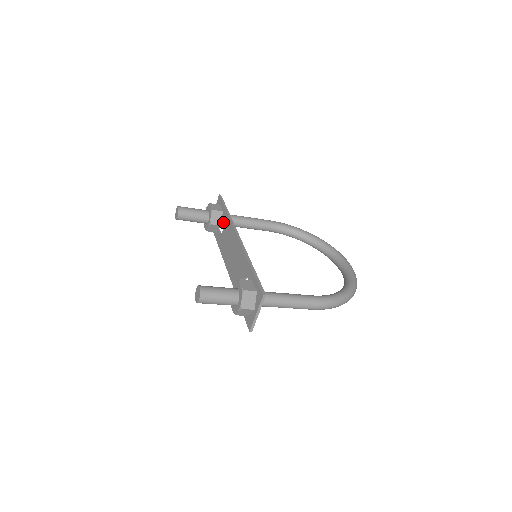
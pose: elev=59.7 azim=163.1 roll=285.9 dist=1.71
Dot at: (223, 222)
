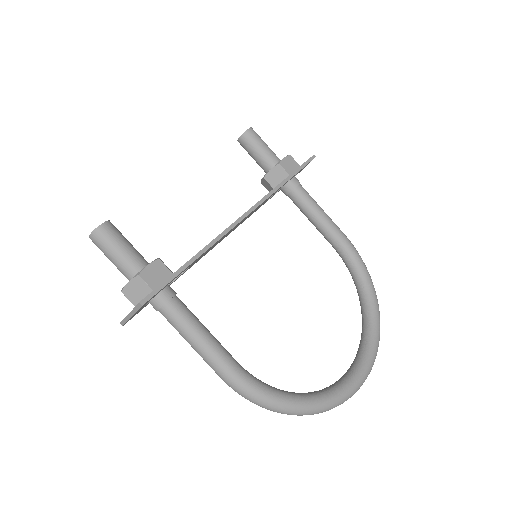
Dot at: (284, 188)
